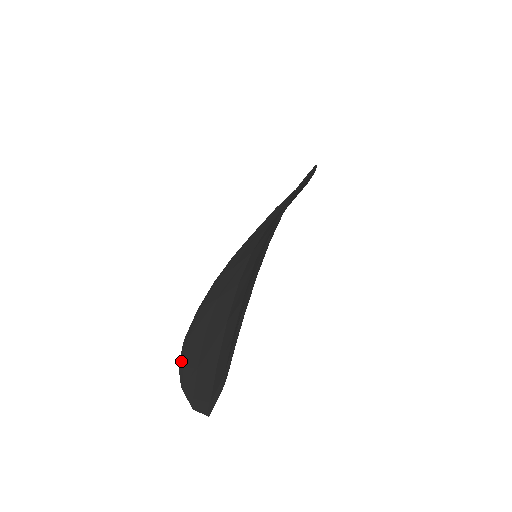
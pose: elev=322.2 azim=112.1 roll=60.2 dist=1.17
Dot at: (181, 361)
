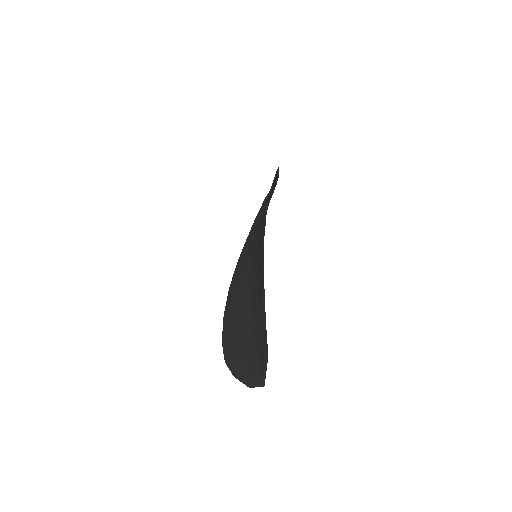
Dot at: (226, 358)
